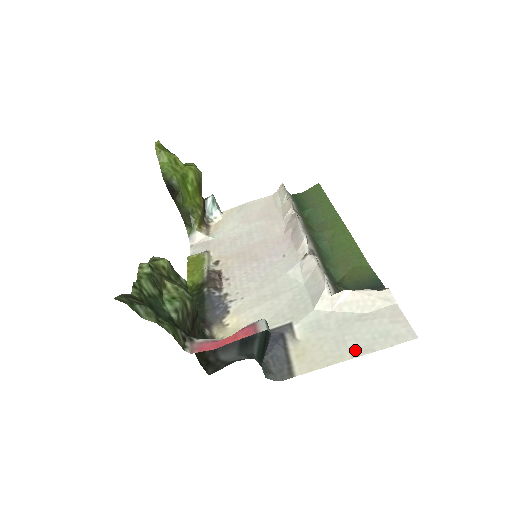
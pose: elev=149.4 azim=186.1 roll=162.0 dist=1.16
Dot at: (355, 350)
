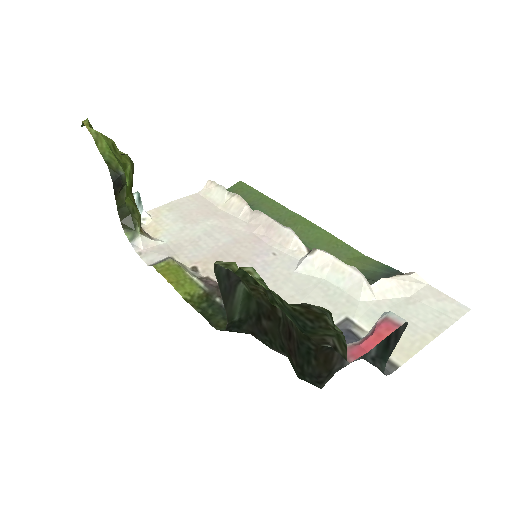
Dot at: (431, 330)
